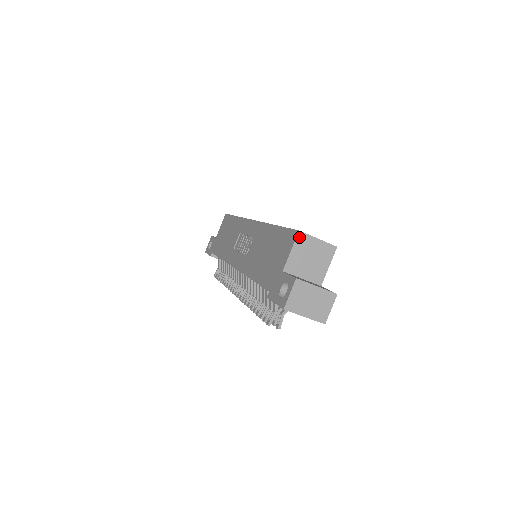
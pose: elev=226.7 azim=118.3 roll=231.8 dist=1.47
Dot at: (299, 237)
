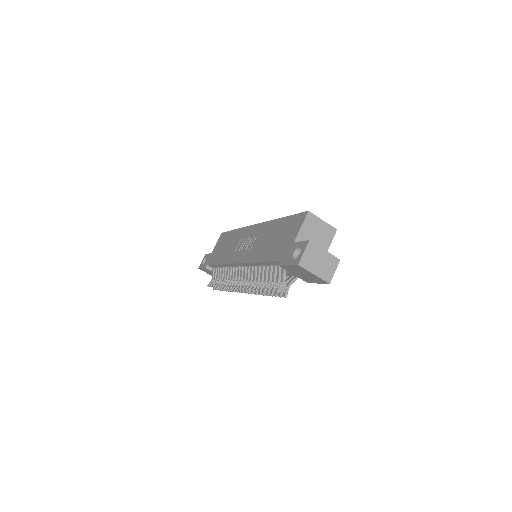
Dot at: (308, 216)
